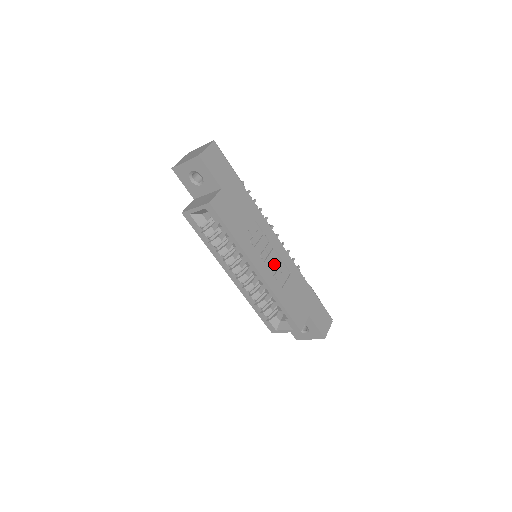
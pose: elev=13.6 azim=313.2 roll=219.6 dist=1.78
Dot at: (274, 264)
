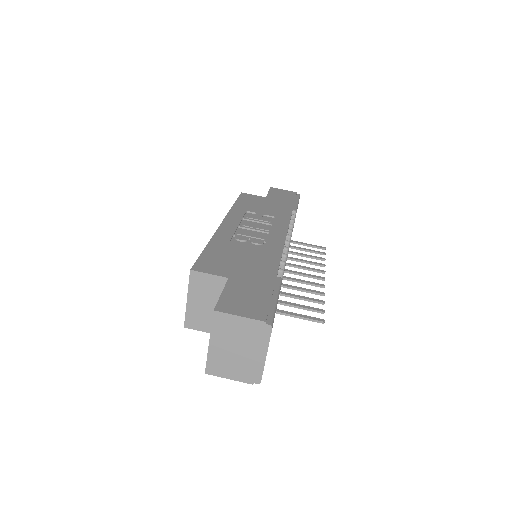
Dot at: (250, 234)
